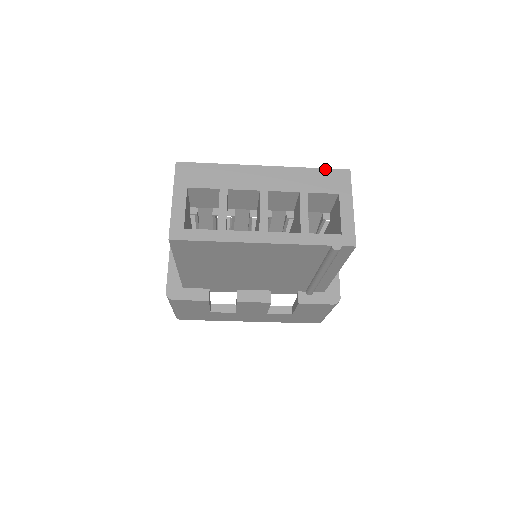
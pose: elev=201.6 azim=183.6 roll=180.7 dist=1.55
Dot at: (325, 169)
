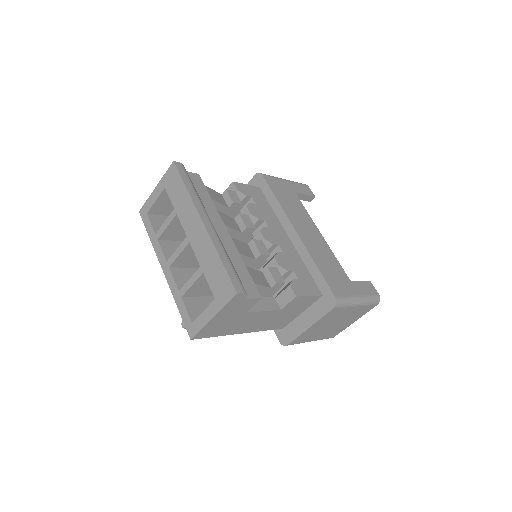
Dot at: (226, 271)
